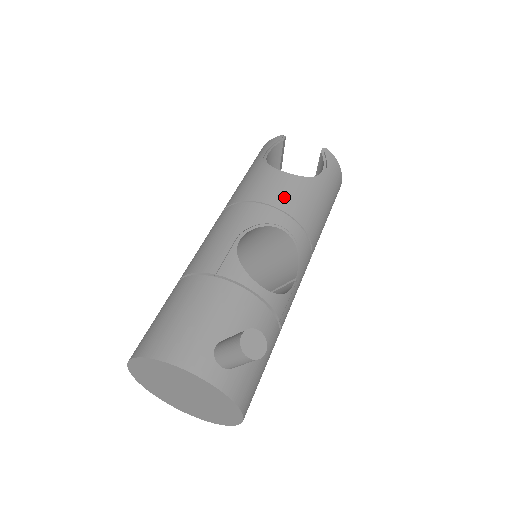
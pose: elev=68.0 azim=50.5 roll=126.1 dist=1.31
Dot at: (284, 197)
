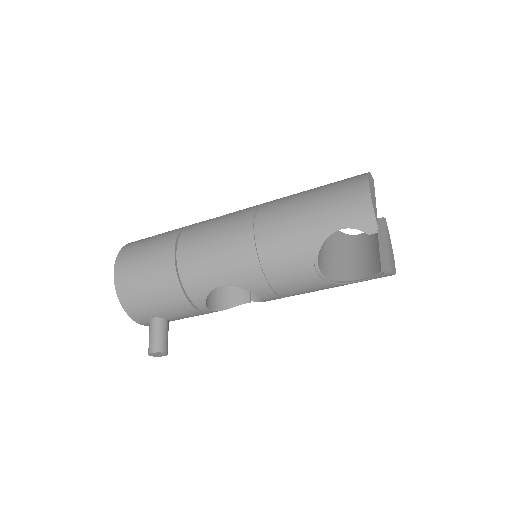
Dot at: (289, 285)
